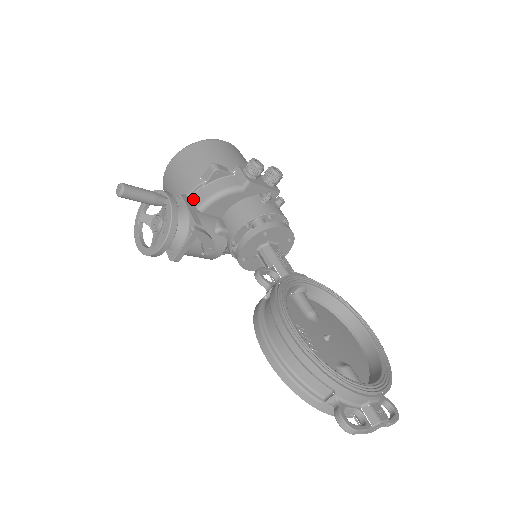
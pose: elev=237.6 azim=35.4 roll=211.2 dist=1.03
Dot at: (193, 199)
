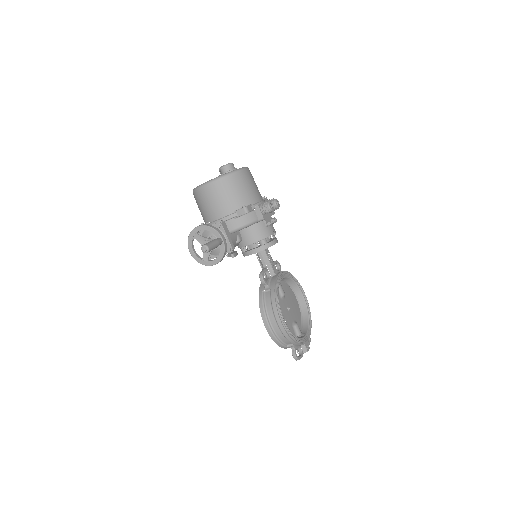
Dot at: (227, 224)
